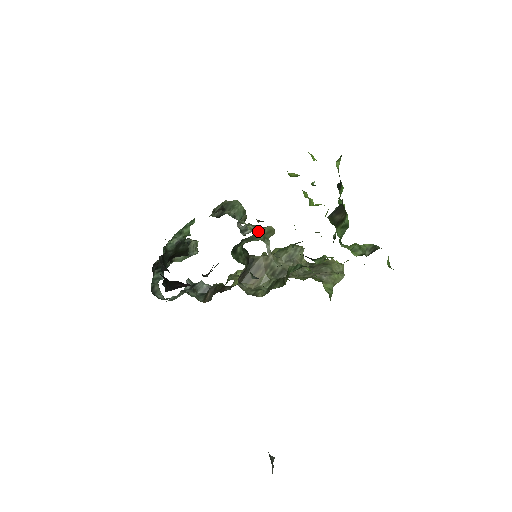
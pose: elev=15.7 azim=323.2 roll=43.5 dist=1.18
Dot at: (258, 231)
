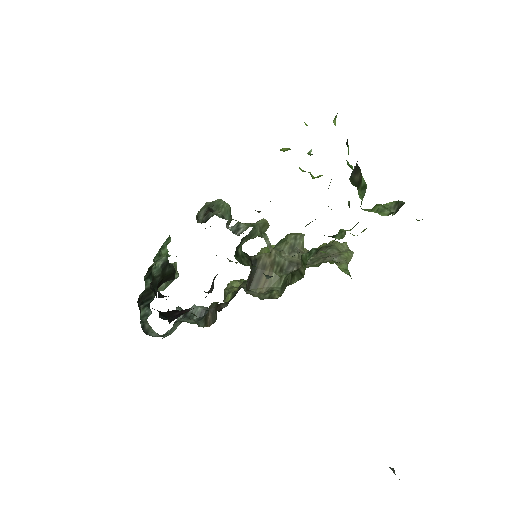
Dot at: (254, 226)
